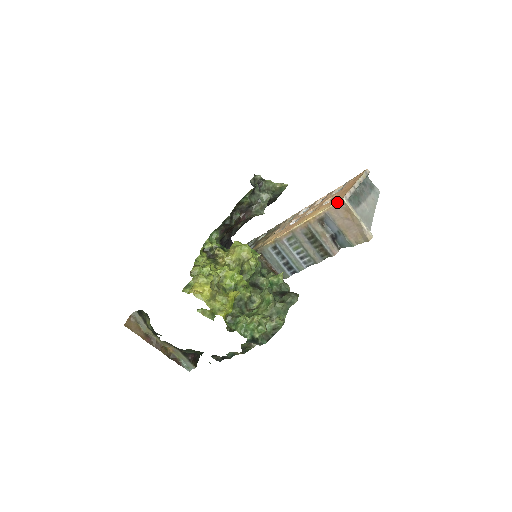
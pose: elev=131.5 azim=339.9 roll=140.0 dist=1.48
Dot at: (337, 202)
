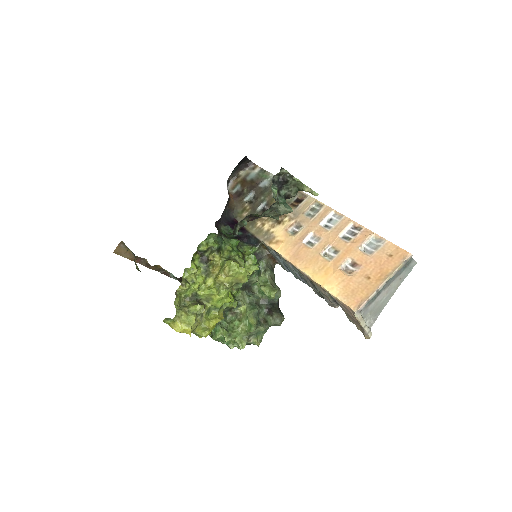
Dot at: (348, 306)
